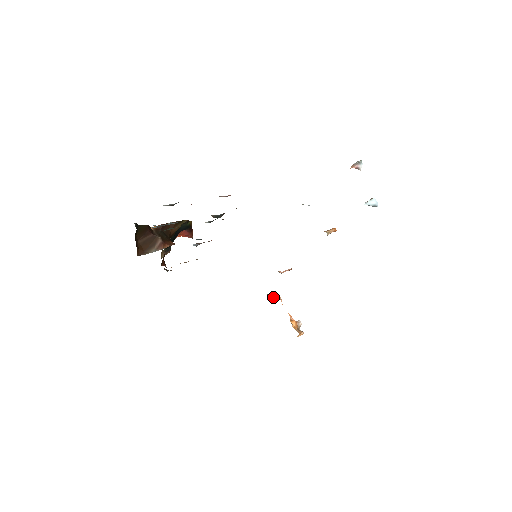
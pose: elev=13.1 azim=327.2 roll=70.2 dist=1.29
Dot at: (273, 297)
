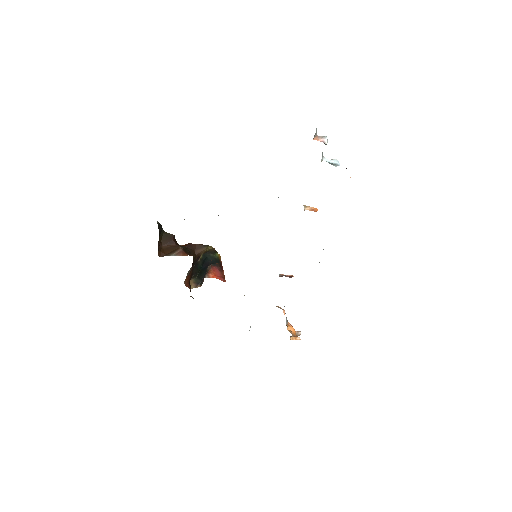
Dot at: occluded
